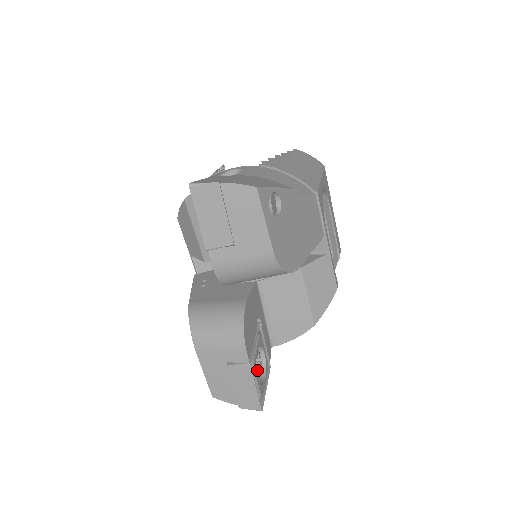
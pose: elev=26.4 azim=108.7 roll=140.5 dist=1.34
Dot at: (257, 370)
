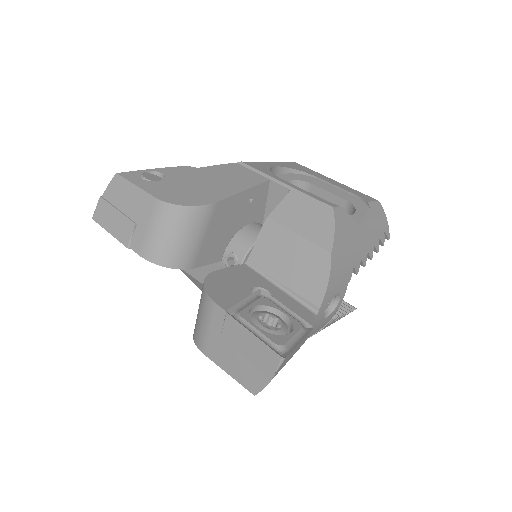
Dot at: (275, 330)
